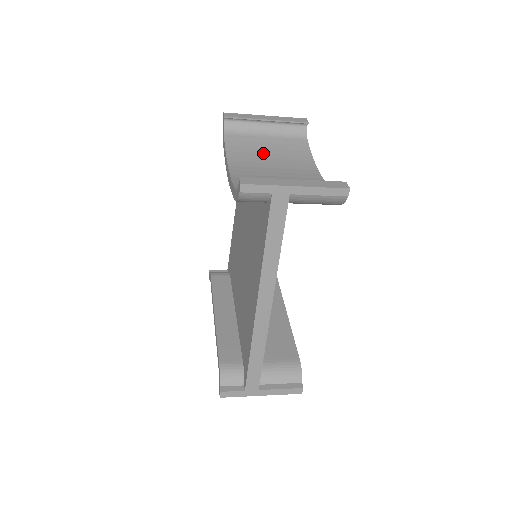
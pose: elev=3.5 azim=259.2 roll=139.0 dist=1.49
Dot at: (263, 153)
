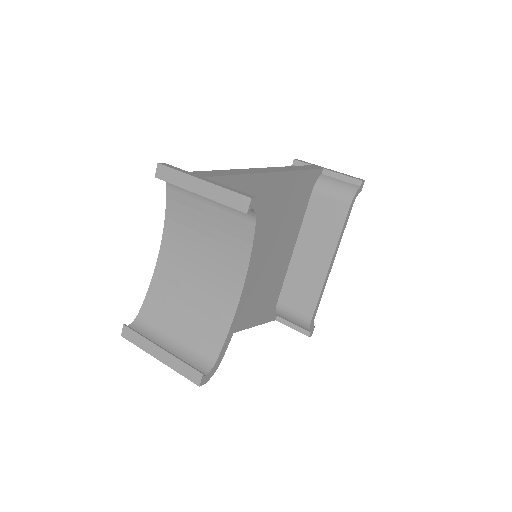
Dot at: (199, 232)
